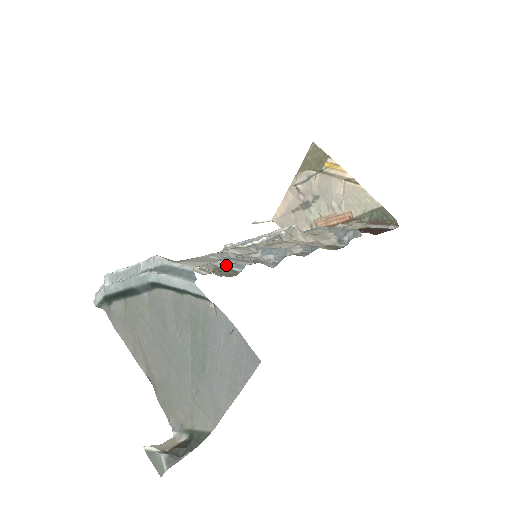
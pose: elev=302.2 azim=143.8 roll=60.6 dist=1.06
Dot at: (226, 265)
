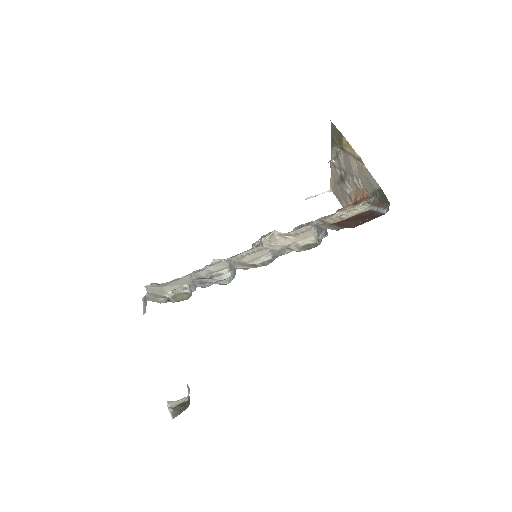
Dot at: (185, 290)
